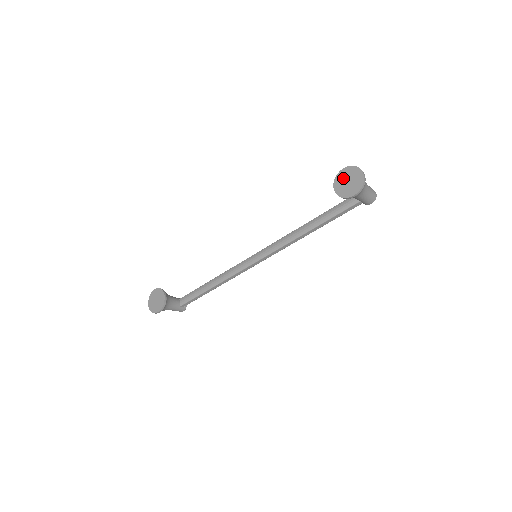
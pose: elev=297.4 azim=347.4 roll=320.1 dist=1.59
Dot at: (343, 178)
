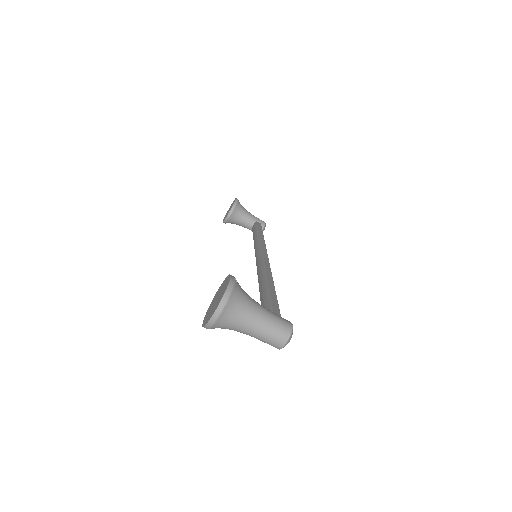
Dot at: (222, 288)
